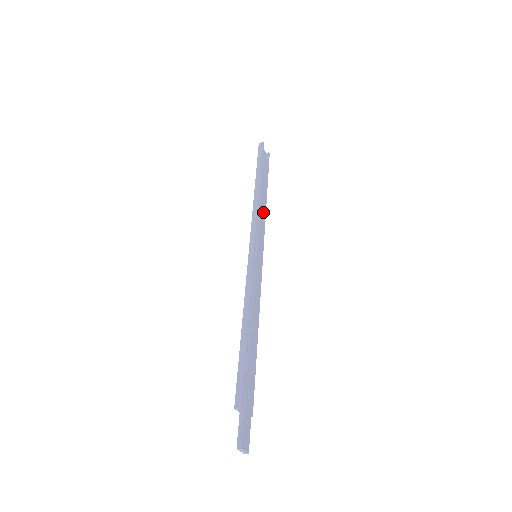
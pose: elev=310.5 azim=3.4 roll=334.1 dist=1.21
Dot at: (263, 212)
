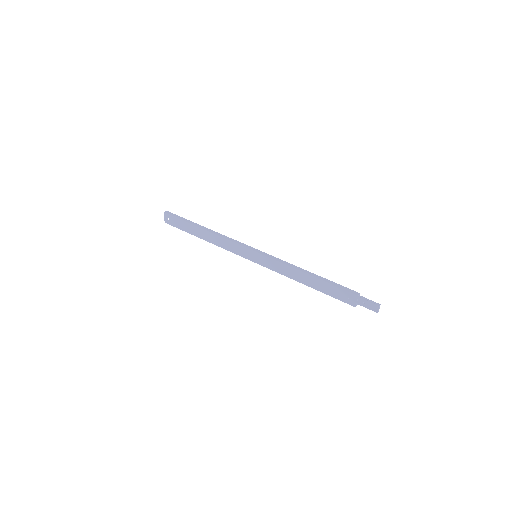
Dot at: occluded
